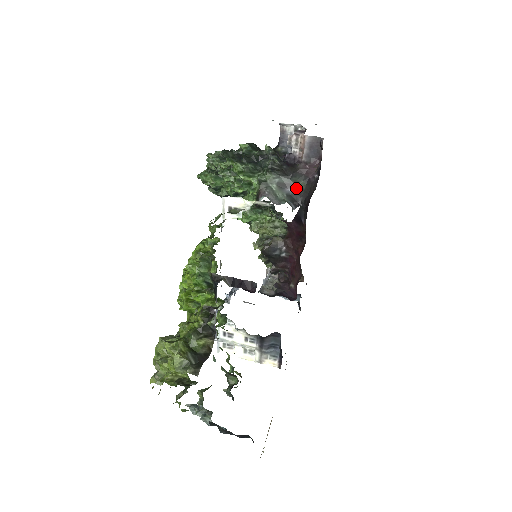
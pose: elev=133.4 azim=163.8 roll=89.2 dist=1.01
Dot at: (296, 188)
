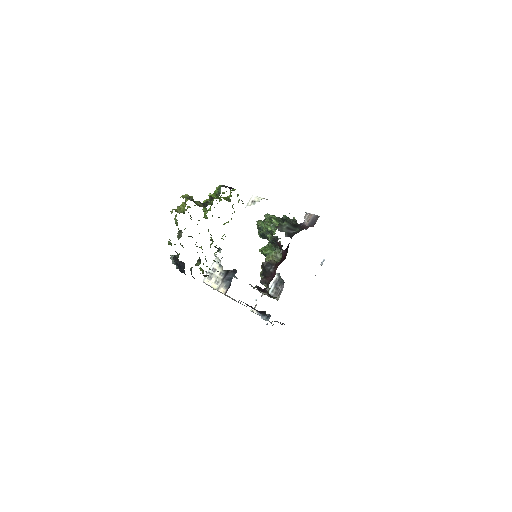
Dot at: (294, 232)
